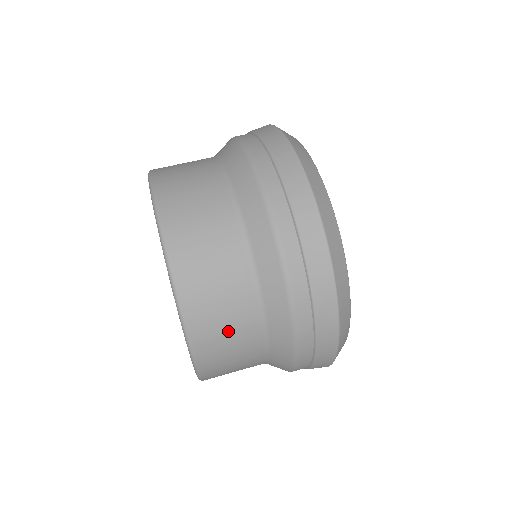
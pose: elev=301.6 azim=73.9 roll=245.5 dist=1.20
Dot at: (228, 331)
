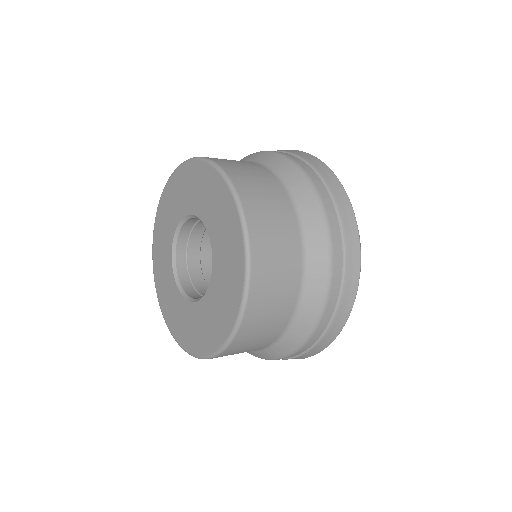
Dot at: occluded
